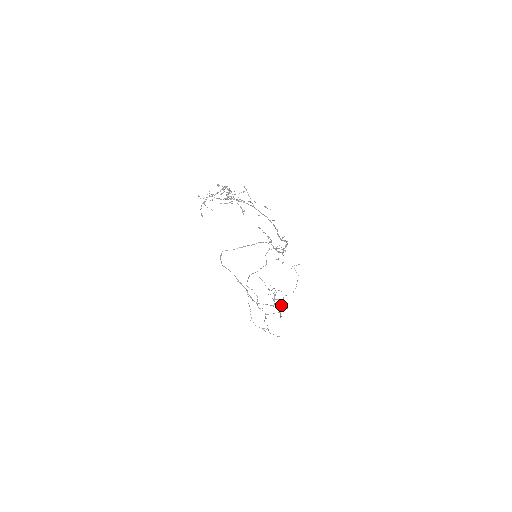
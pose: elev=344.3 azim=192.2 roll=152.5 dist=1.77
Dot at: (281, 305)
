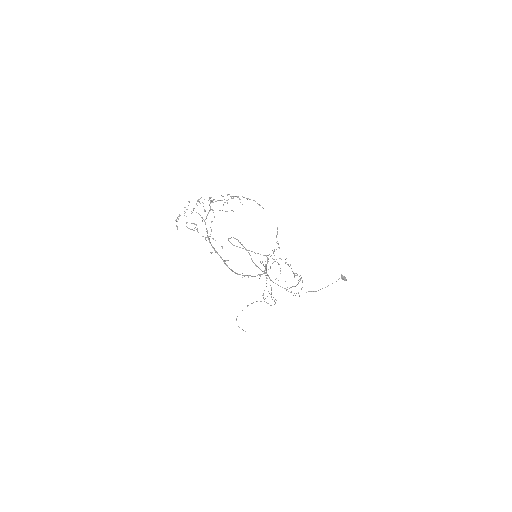
Dot at: (341, 274)
